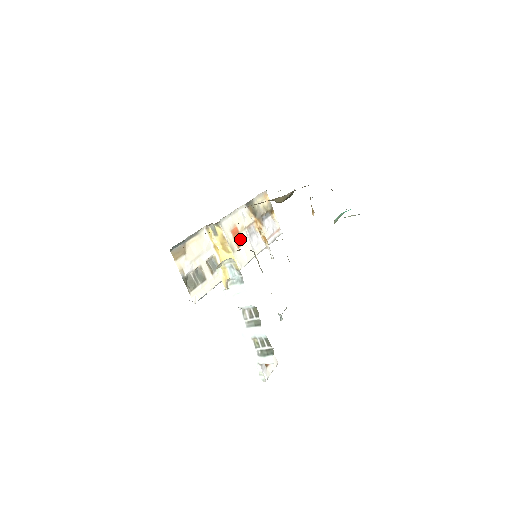
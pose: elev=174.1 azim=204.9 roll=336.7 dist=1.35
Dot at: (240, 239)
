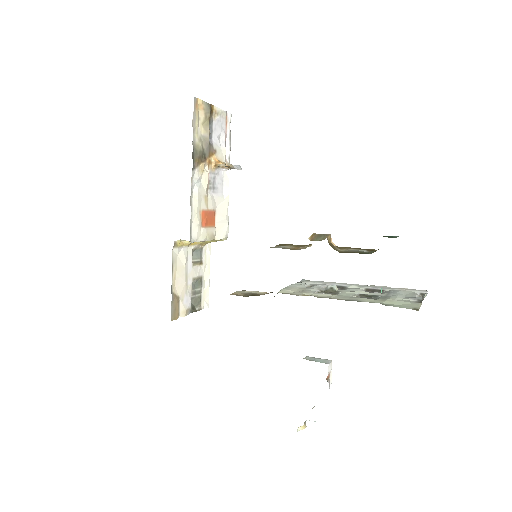
Dot at: (211, 215)
